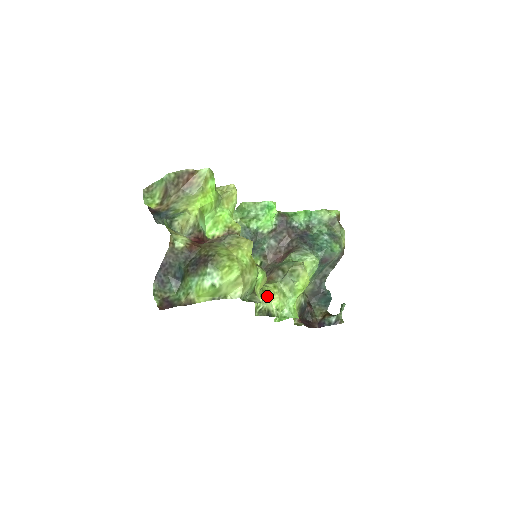
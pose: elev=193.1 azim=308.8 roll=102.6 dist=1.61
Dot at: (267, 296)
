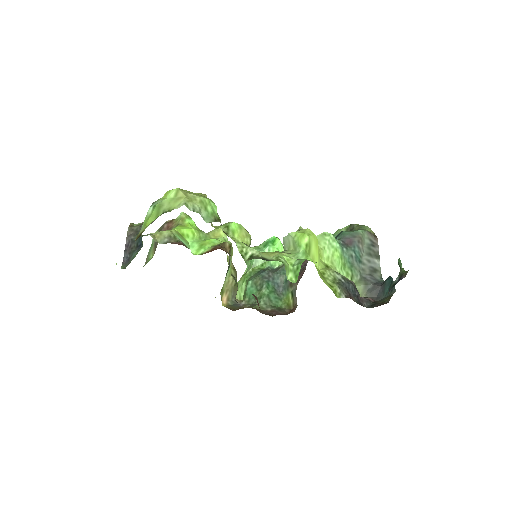
Dot at: (261, 253)
